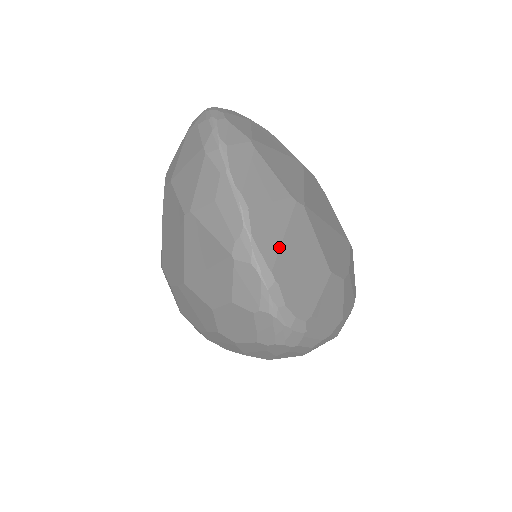
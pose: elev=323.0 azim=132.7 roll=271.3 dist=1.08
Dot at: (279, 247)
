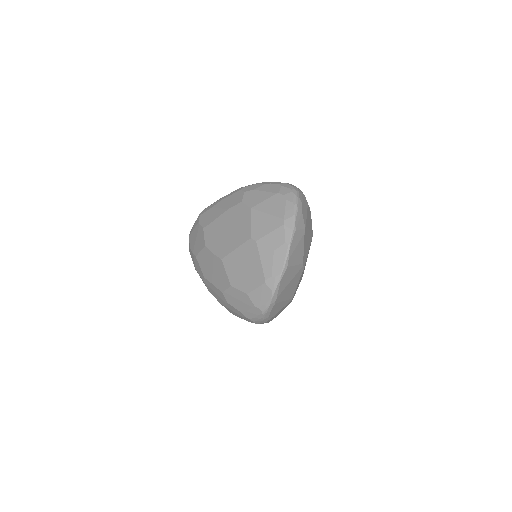
Dot at: (285, 287)
